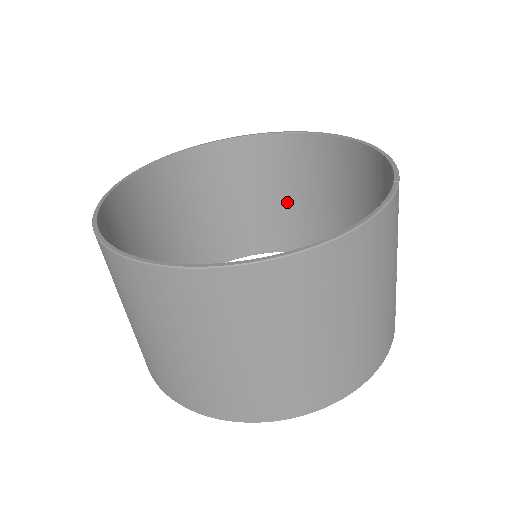
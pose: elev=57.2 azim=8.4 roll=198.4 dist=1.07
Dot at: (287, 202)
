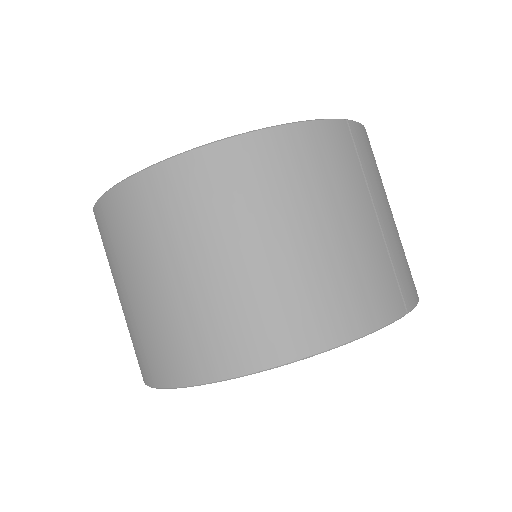
Dot at: occluded
